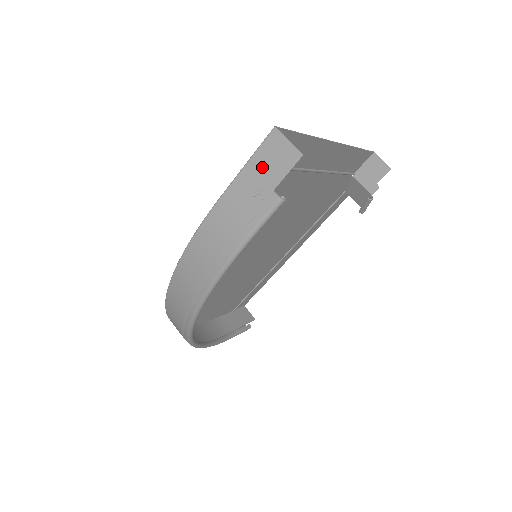
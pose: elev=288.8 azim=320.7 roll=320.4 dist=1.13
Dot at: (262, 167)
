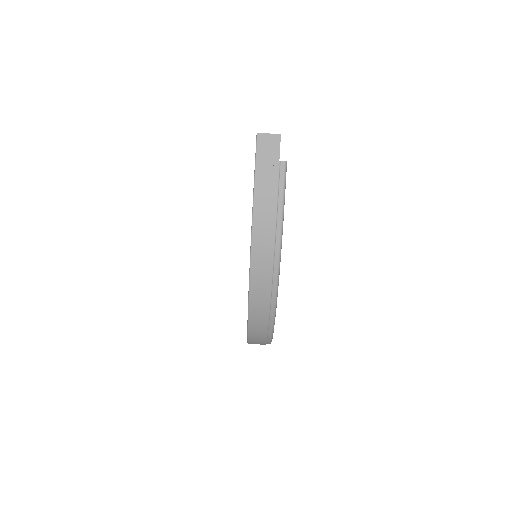
Dot at: (265, 155)
